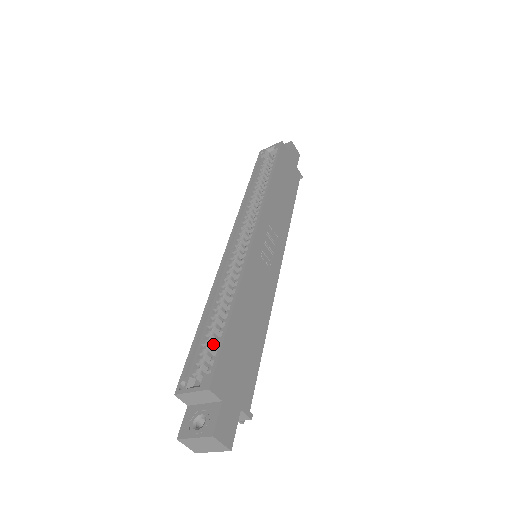
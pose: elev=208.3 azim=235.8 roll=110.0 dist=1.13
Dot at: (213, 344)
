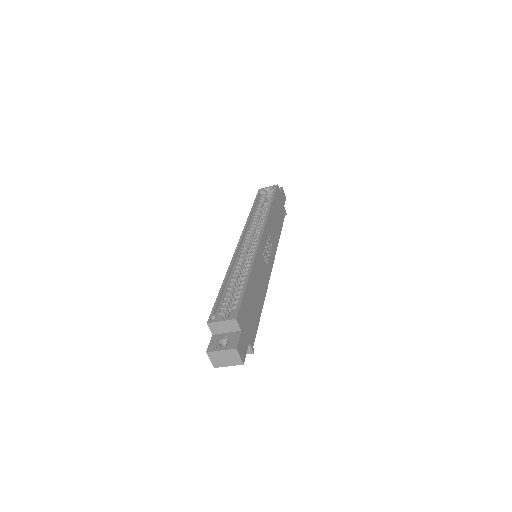
Dot at: (231, 300)
